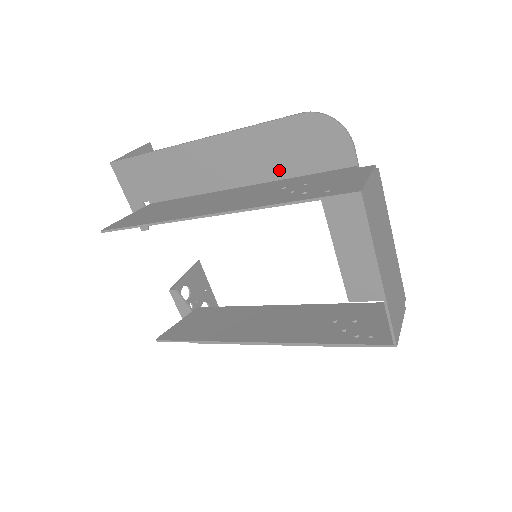
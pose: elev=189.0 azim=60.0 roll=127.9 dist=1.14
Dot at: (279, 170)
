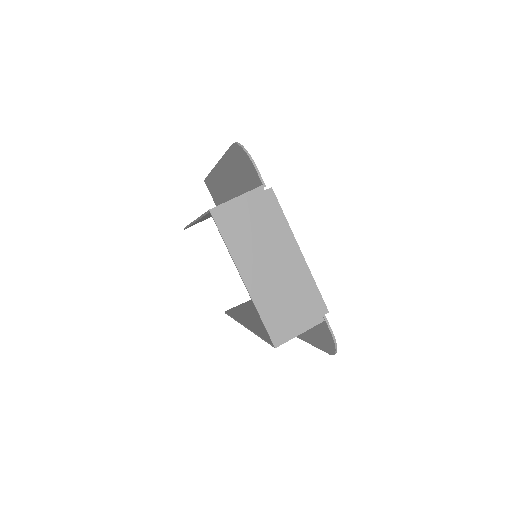
Dot at: (243, 188)
